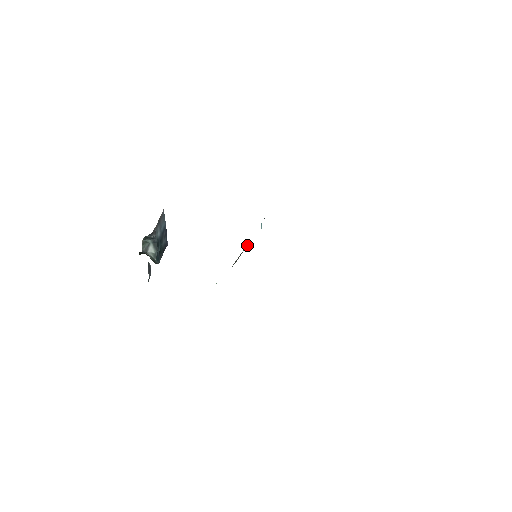
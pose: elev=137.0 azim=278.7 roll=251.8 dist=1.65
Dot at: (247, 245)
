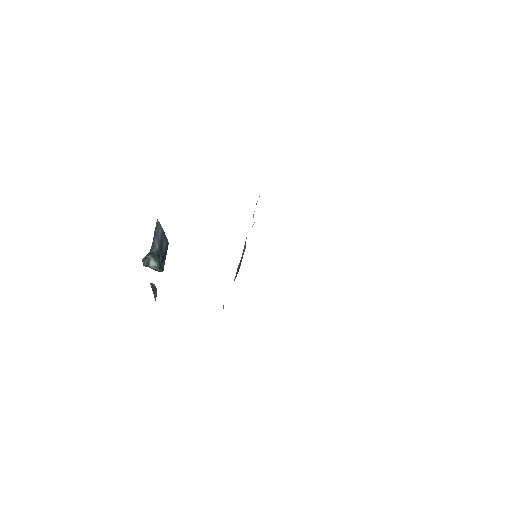
Dot at: (244, 249)
